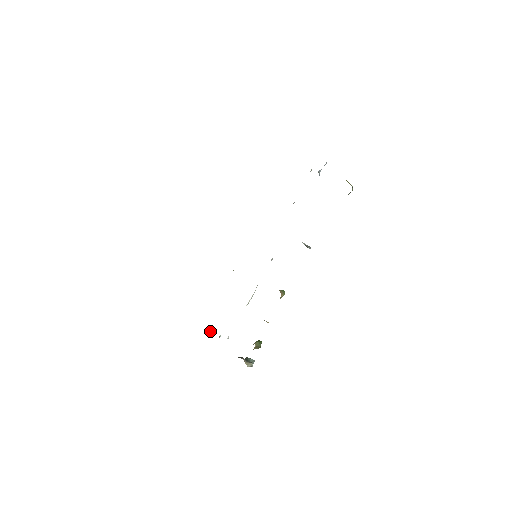
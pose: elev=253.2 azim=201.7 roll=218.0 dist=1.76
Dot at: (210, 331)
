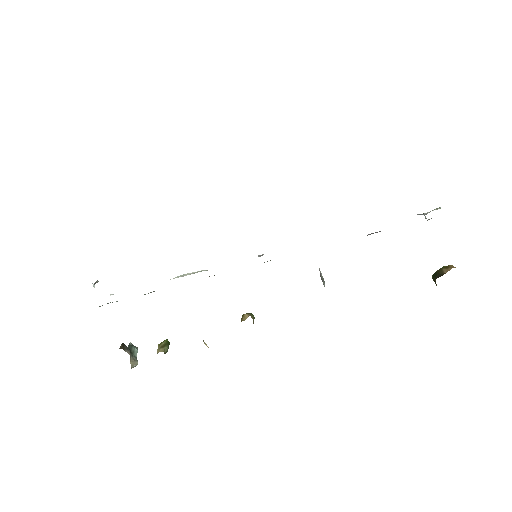
Dot at: (94, 284)
